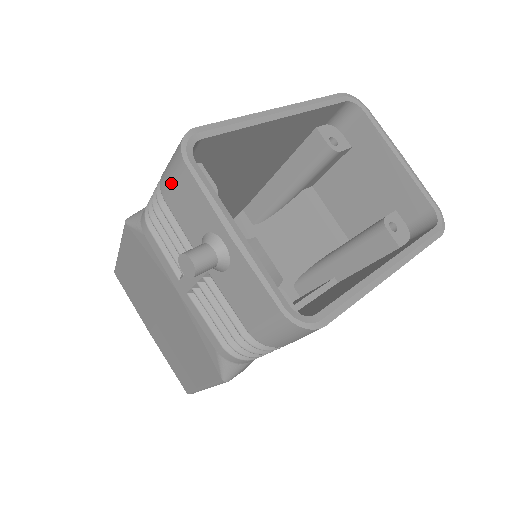
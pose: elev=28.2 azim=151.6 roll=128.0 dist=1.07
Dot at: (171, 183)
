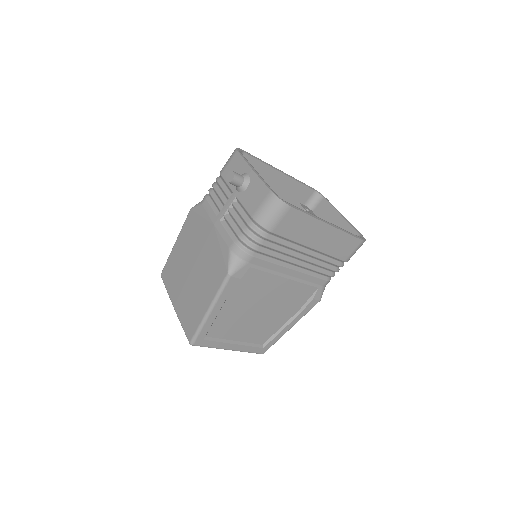
Dot at: (227, 164)
